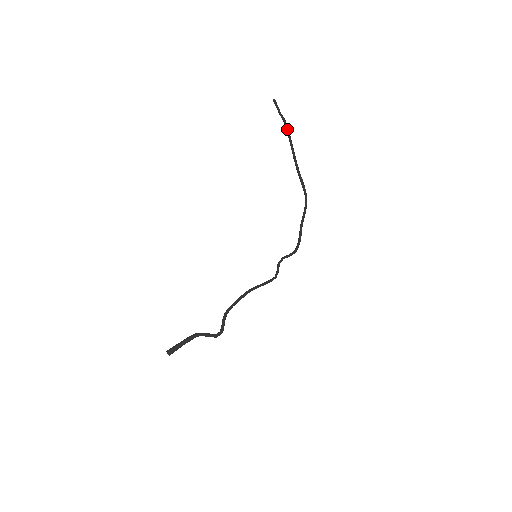
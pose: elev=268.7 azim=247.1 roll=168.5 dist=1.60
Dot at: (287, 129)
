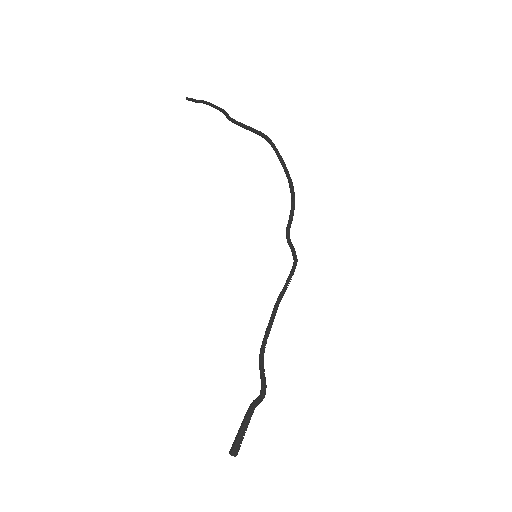
Dot at: (209, 105)
